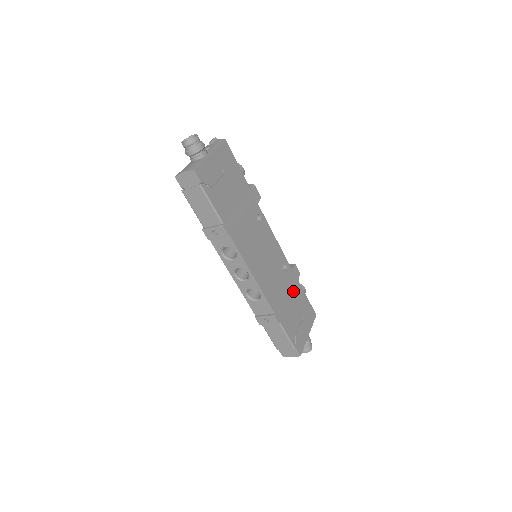
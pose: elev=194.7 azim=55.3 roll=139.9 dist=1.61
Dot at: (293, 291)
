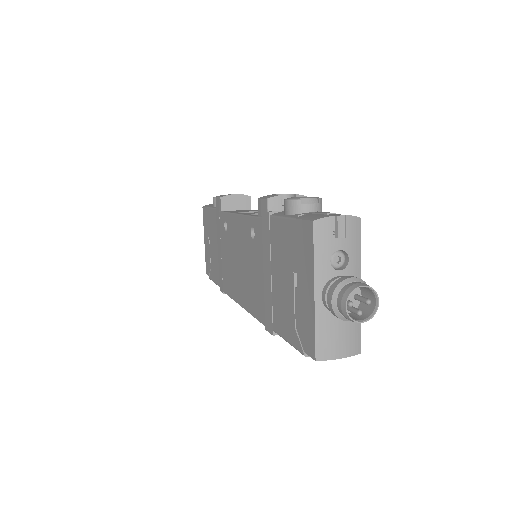
Dot at: occluded
